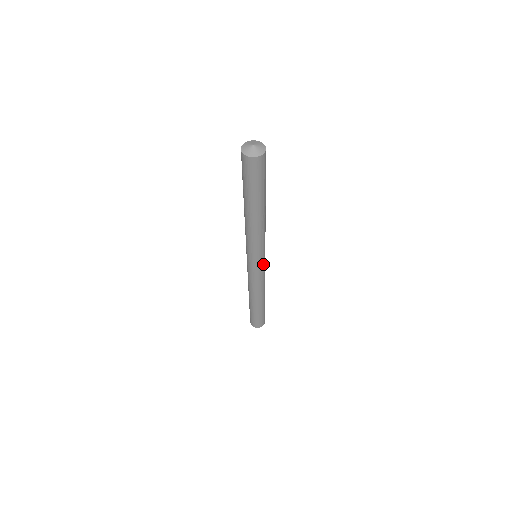
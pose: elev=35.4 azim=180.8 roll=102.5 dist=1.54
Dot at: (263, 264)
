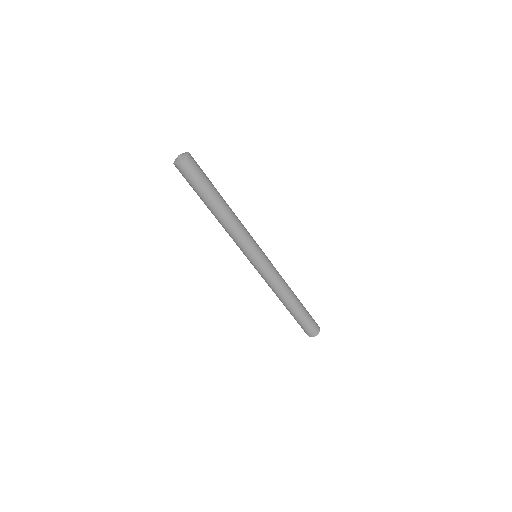
Dot at: (266, 257)
